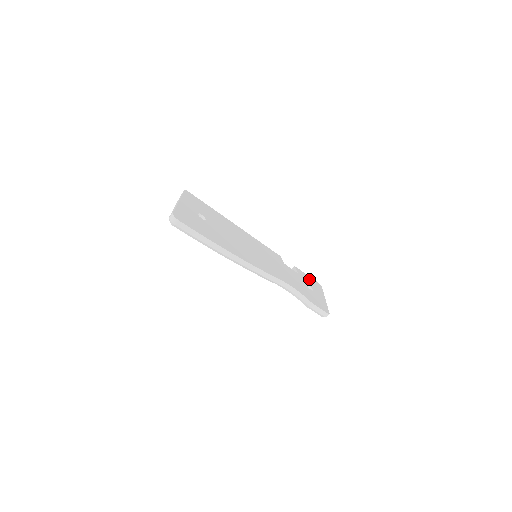
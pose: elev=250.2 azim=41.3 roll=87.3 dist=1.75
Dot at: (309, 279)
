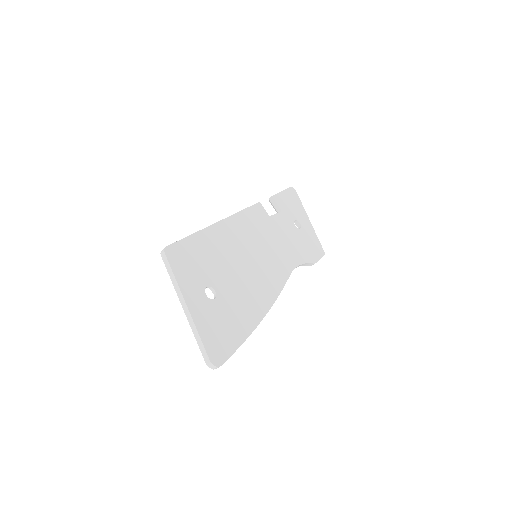
Dot at: (287, 200)
